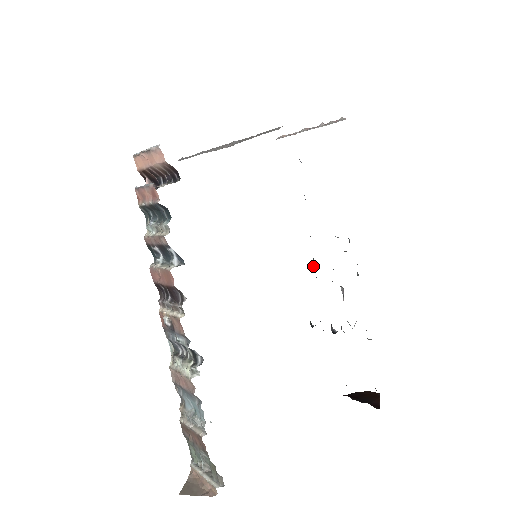
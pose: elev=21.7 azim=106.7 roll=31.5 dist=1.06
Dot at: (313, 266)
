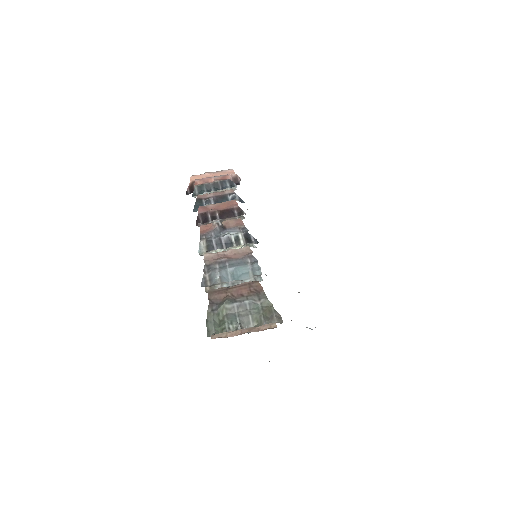
Dot at: occluded
